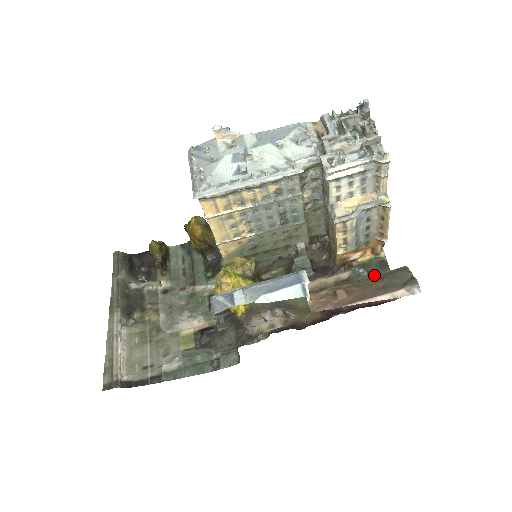
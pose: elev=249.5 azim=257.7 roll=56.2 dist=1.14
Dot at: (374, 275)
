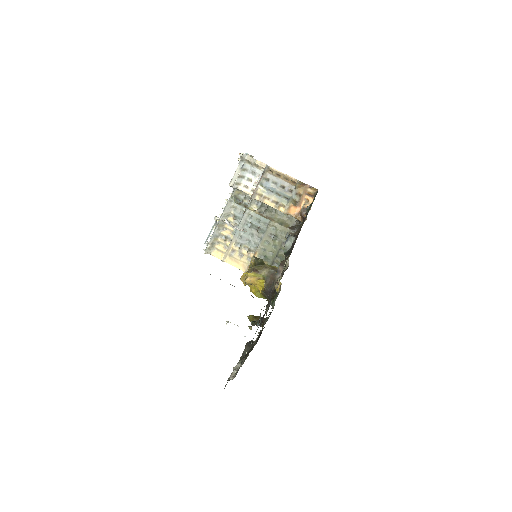
Dot at: occluded
